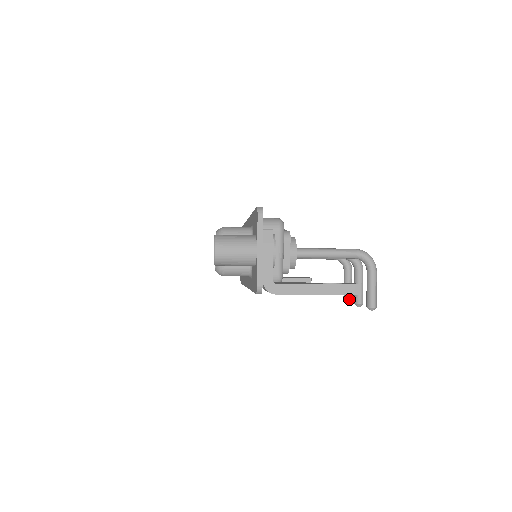
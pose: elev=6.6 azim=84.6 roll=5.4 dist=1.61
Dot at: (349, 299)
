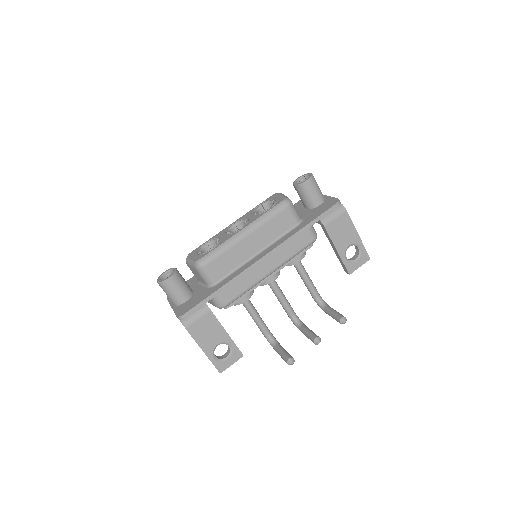
Dot at: (293, 358)
